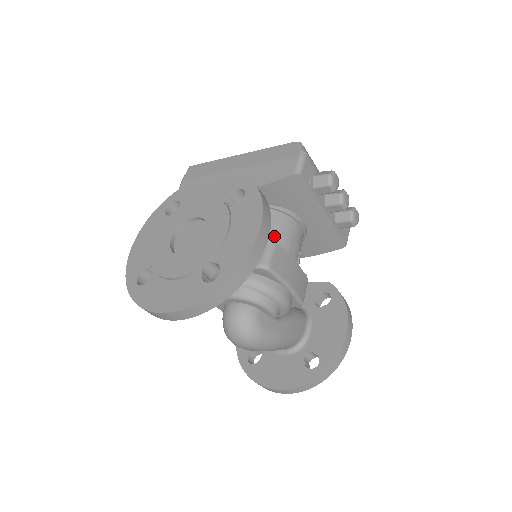
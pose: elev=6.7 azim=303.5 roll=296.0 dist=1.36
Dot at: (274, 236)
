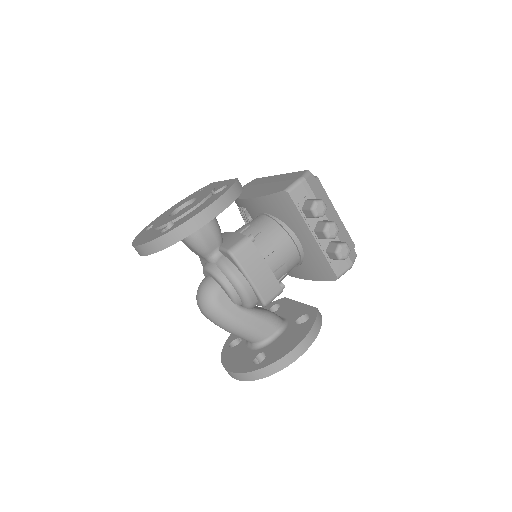
Dot at: (260, 238)
